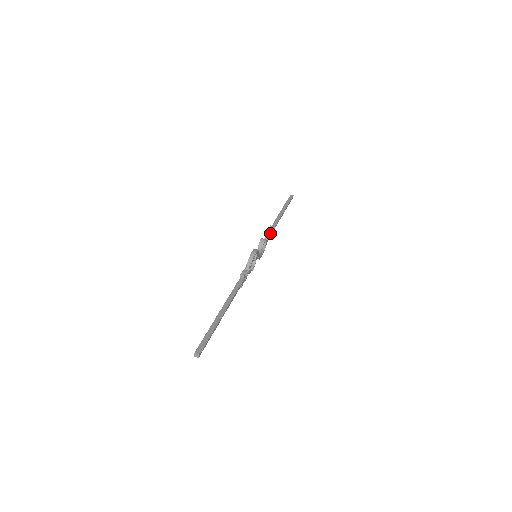
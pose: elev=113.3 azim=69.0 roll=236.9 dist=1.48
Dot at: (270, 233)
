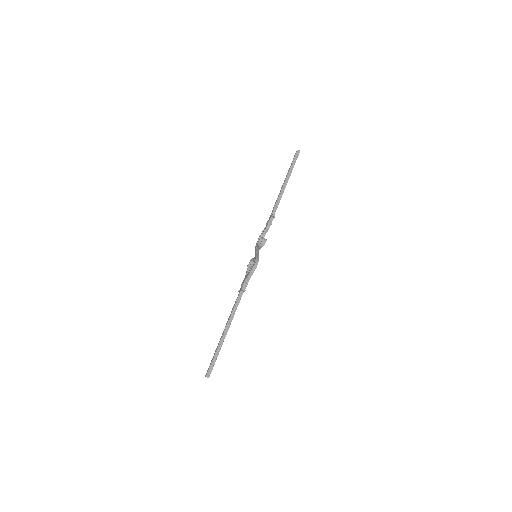
Dot at: (271, 224)
